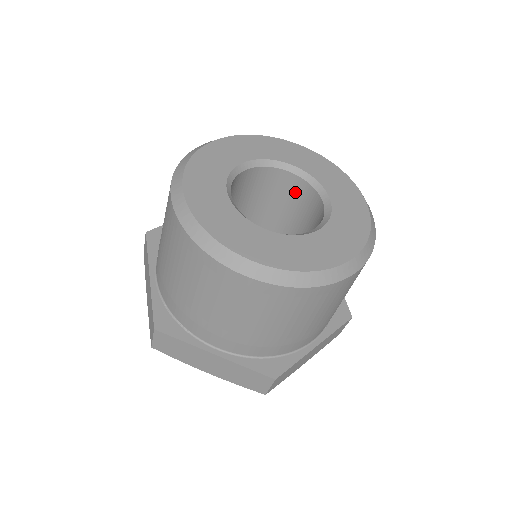
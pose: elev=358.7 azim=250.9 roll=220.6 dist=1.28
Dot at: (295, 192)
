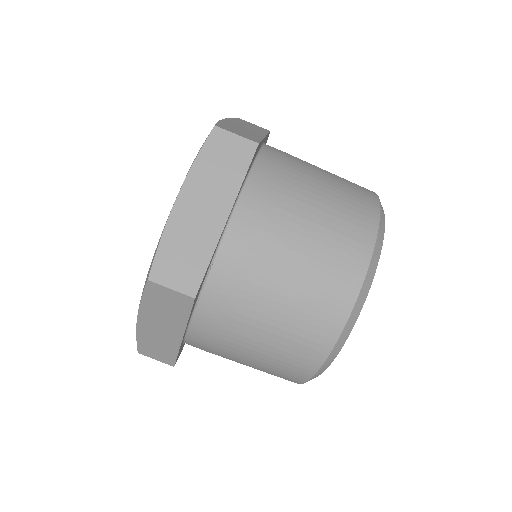
Dot at: occluded
